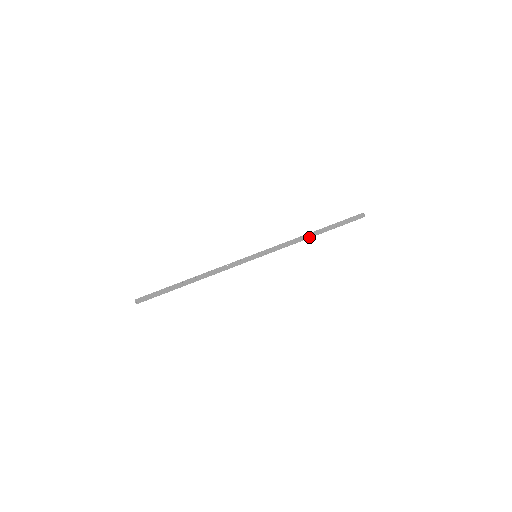
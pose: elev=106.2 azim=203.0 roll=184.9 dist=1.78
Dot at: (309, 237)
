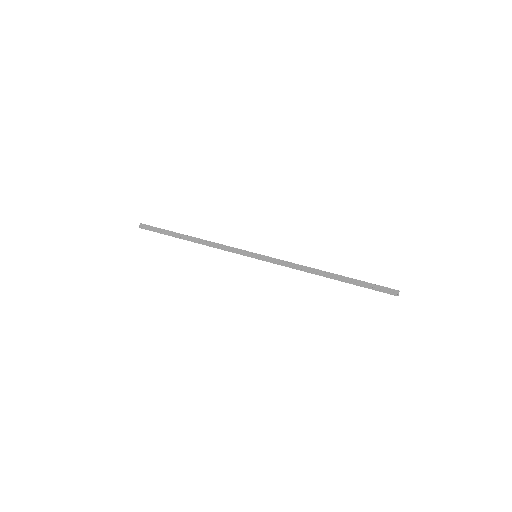
Dot at: (319, 274)
